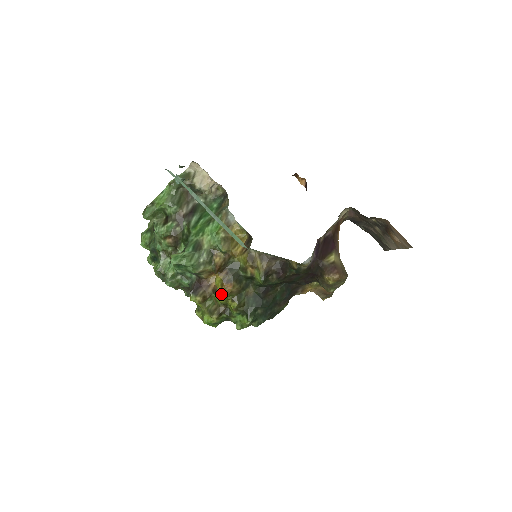
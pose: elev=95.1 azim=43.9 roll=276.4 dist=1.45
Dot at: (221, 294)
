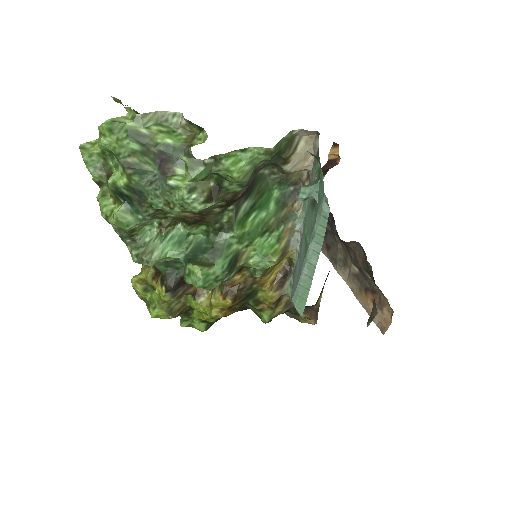
Dot at: (213, 317)
